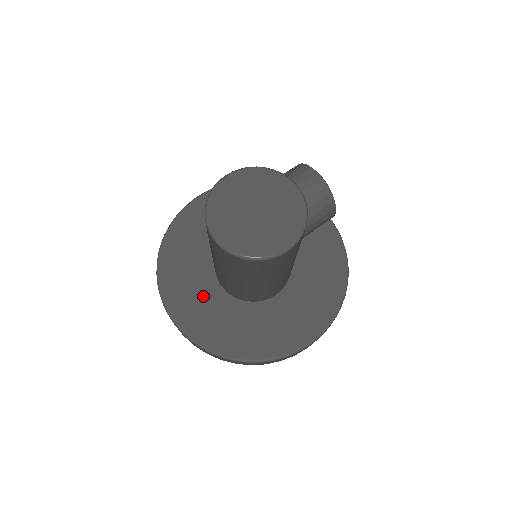
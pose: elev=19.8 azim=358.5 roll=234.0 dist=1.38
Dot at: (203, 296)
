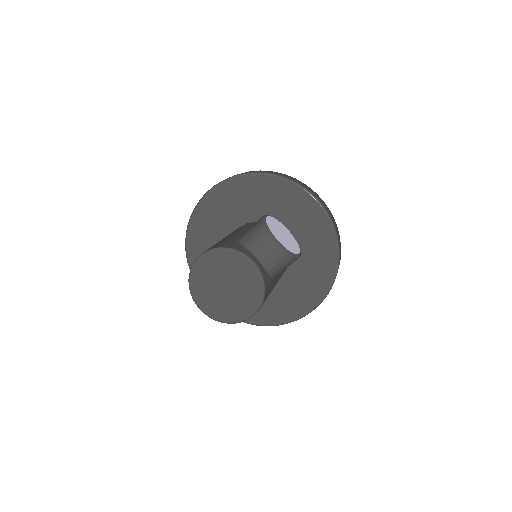
Dot at: occluded
